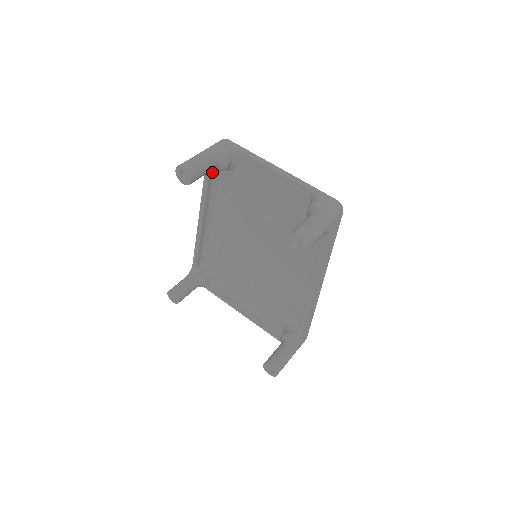
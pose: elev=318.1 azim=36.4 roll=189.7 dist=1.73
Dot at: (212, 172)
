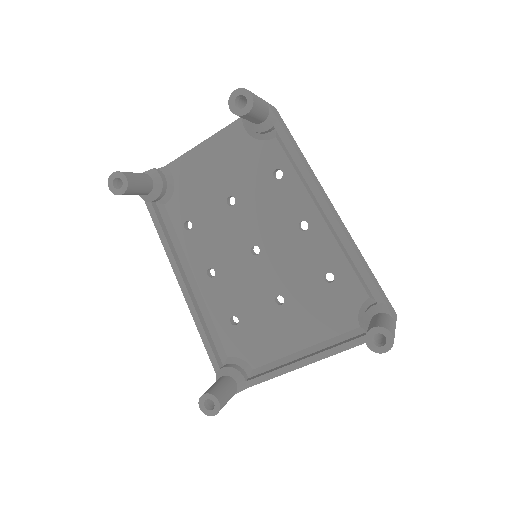
Dot at: (157, 212)
